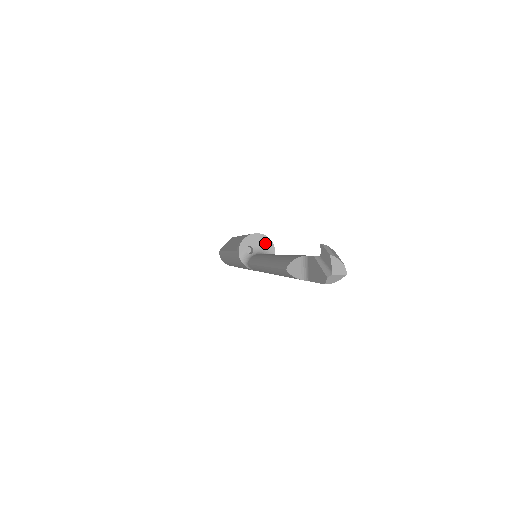
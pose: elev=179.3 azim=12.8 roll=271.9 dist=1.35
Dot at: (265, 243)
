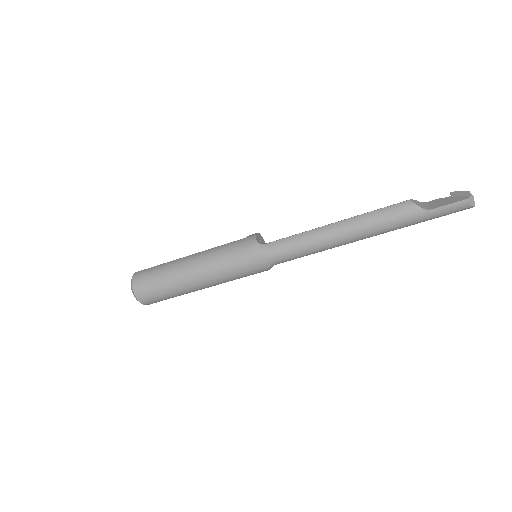
Dot at: occluded
